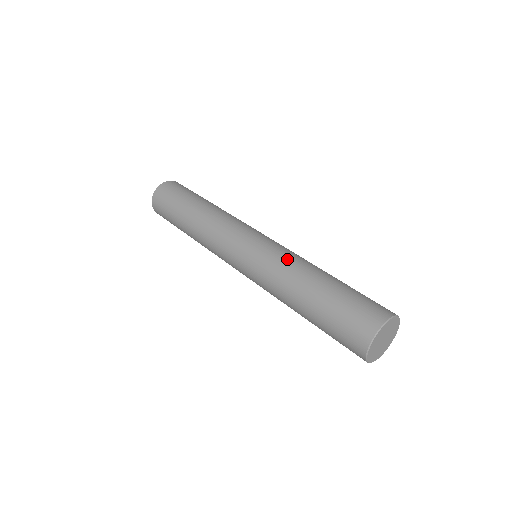
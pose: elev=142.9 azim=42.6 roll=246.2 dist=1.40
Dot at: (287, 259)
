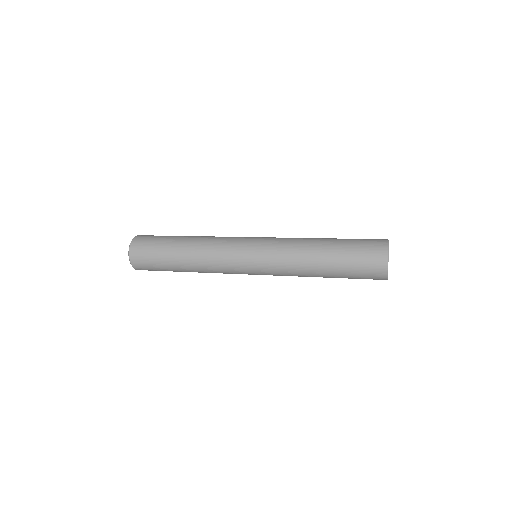
Dot at: occluded
